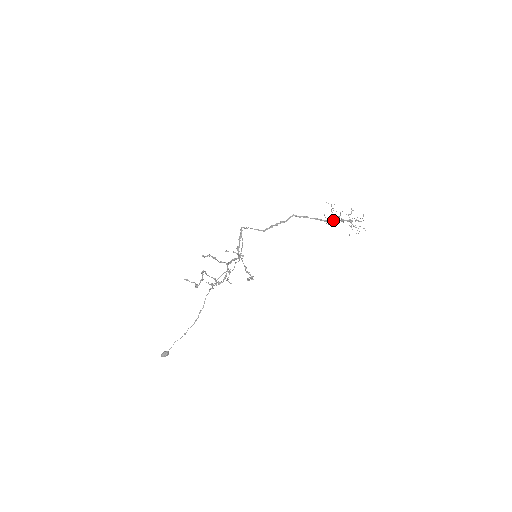
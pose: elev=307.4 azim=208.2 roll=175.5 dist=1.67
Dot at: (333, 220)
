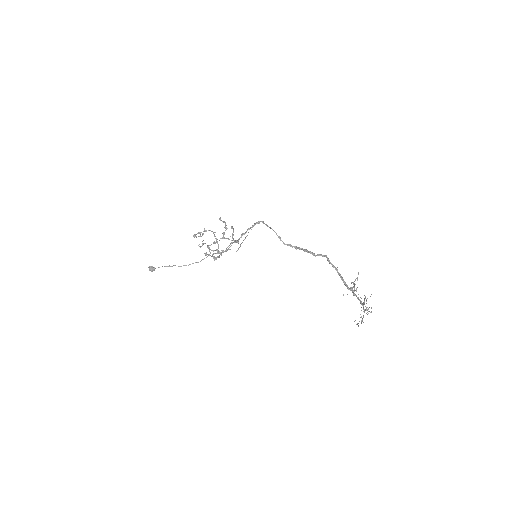
Dot at: (353, 292)
